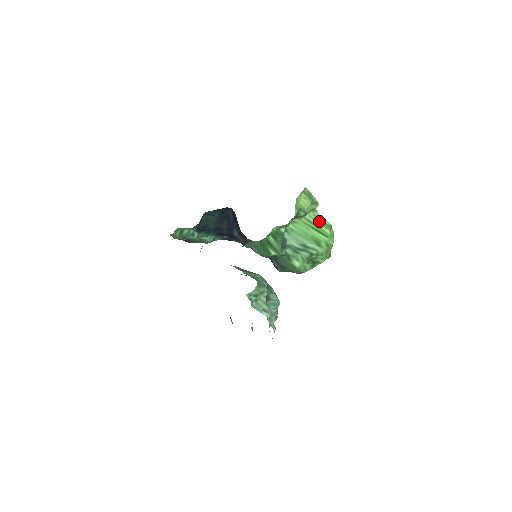
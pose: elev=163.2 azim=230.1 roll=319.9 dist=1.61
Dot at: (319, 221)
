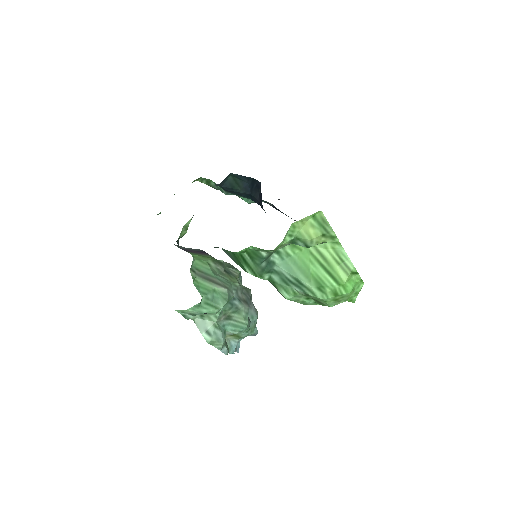
Dot at: (338, 258)
